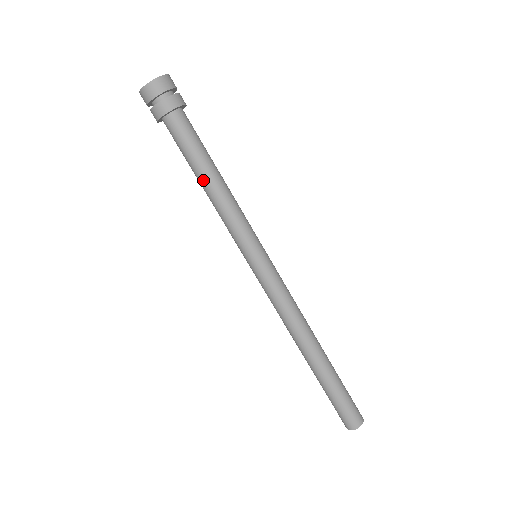
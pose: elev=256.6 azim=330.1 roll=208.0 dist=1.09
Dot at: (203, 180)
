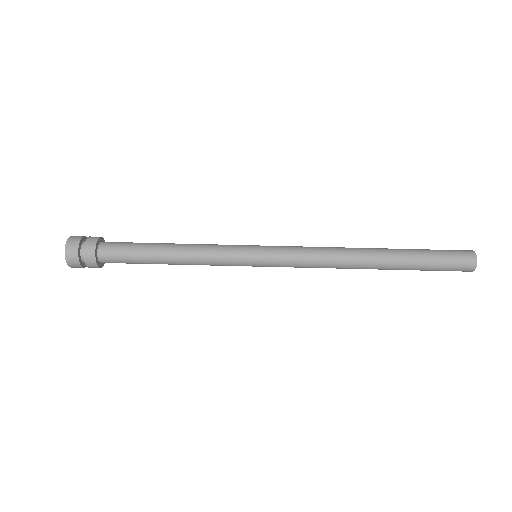
Dot at: (165, 250)
